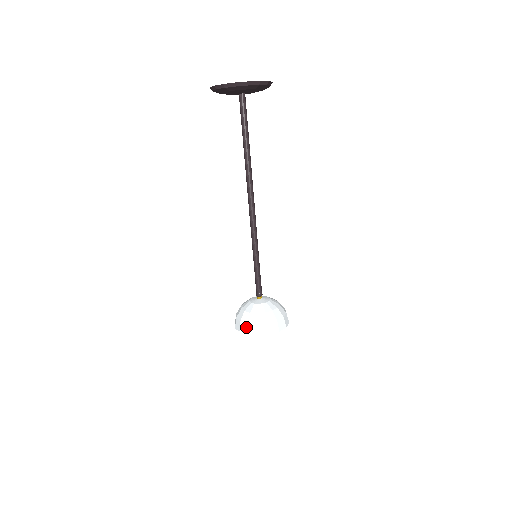
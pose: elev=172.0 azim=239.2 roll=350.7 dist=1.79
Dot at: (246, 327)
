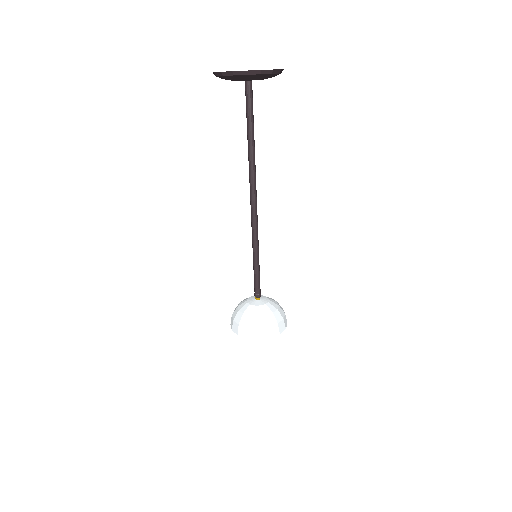
Dot at: (256, 332)
